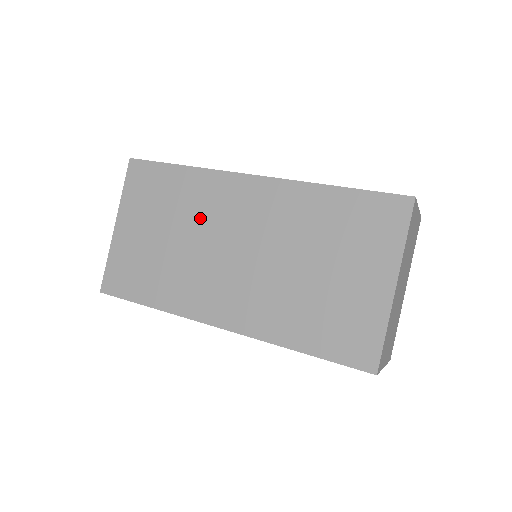
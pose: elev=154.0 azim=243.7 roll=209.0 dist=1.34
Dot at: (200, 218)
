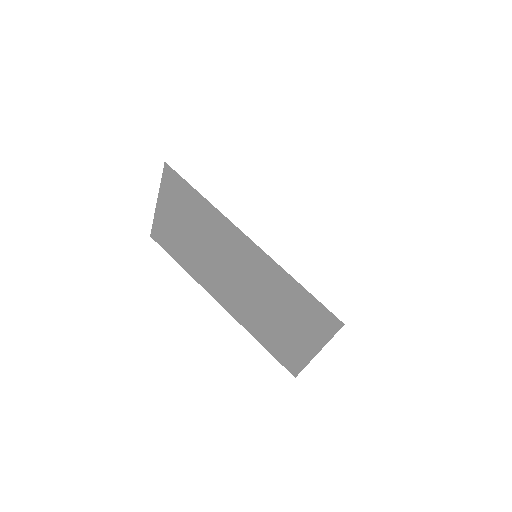
Dot at: (212, 239)
